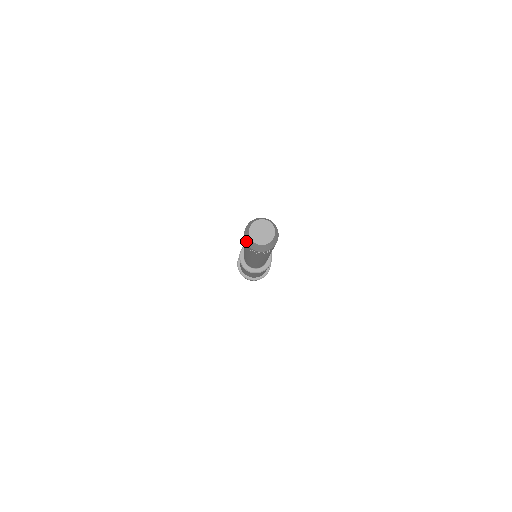
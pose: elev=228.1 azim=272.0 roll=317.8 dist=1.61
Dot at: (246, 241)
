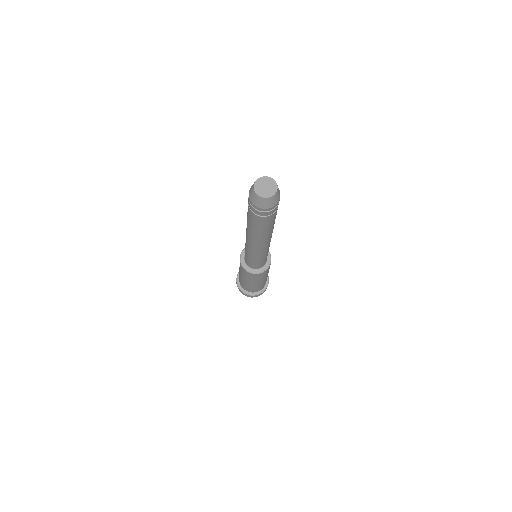
Dot at: (250, 197)
